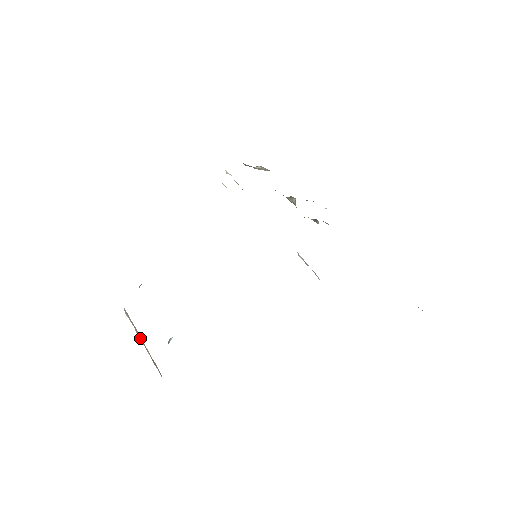
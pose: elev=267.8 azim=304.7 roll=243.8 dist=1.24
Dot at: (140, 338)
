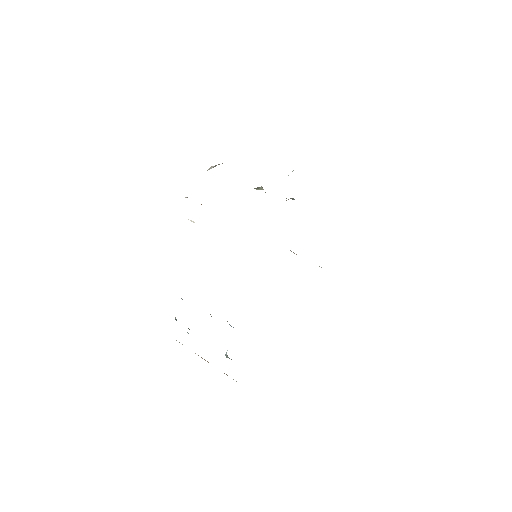
Dot at: (202, 358)
